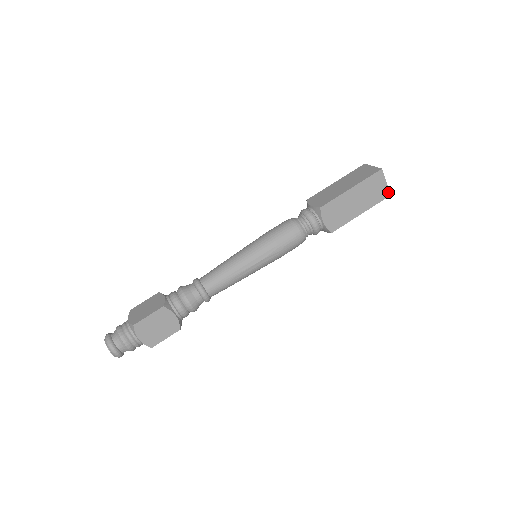
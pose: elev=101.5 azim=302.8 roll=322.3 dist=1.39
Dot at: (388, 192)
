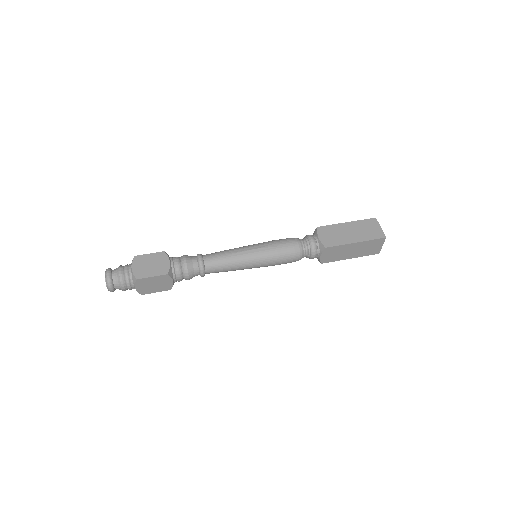
Dot at: (383, 235)
